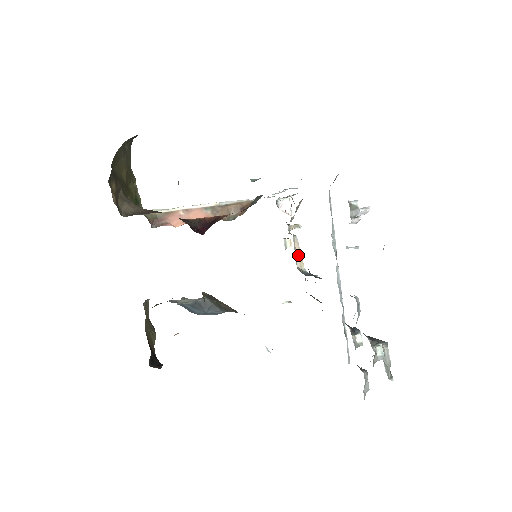
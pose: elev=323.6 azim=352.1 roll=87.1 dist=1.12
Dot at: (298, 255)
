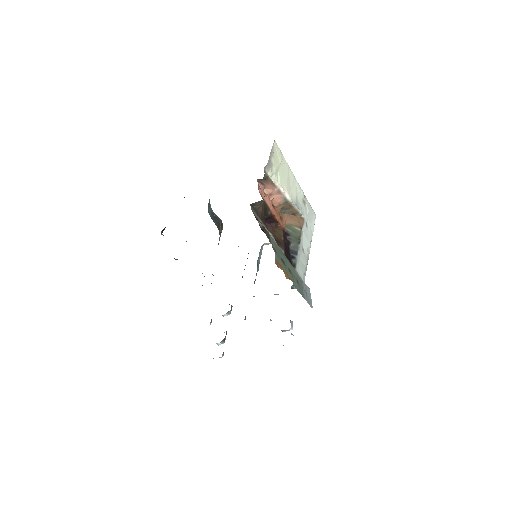
Dot at: occluded
